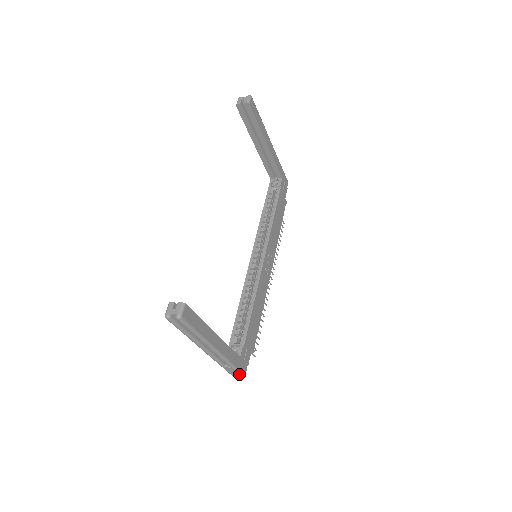
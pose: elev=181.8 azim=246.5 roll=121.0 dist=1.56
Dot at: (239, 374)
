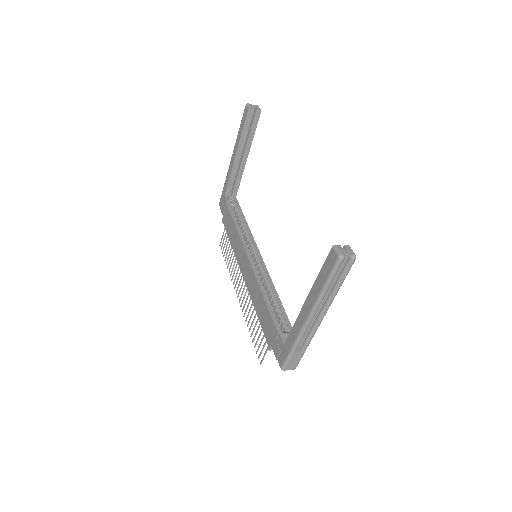
Dot at: (297, 363)
